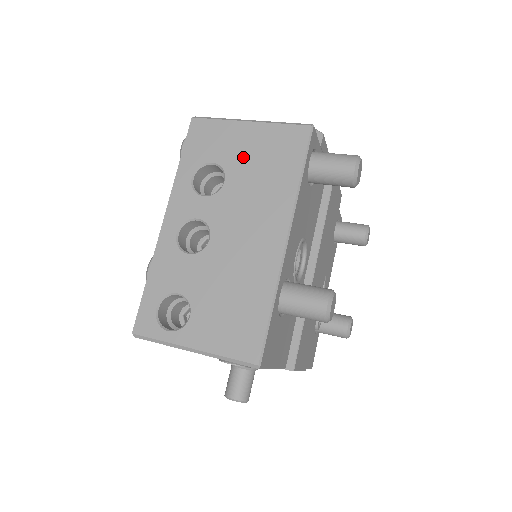
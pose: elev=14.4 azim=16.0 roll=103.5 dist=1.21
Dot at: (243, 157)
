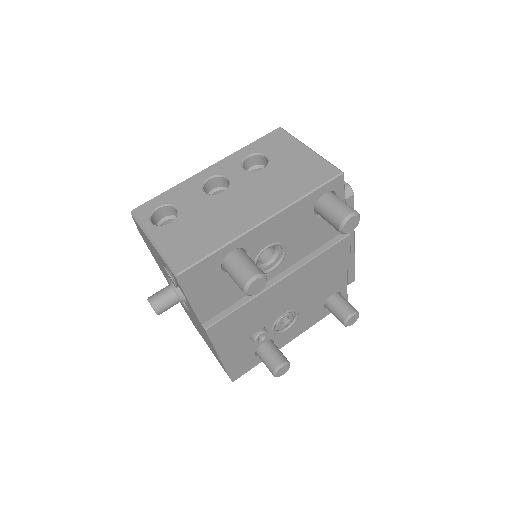
Dot at: (286, 163)
